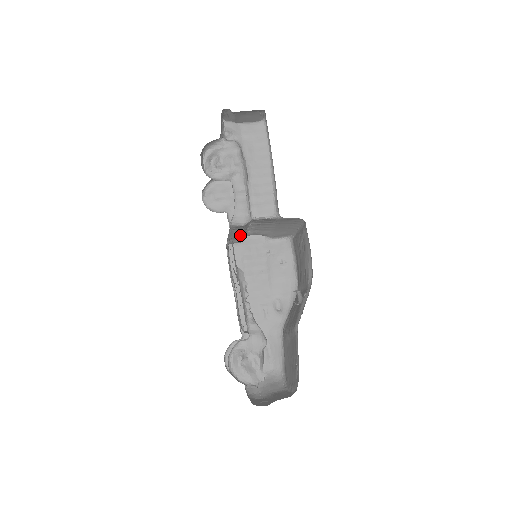
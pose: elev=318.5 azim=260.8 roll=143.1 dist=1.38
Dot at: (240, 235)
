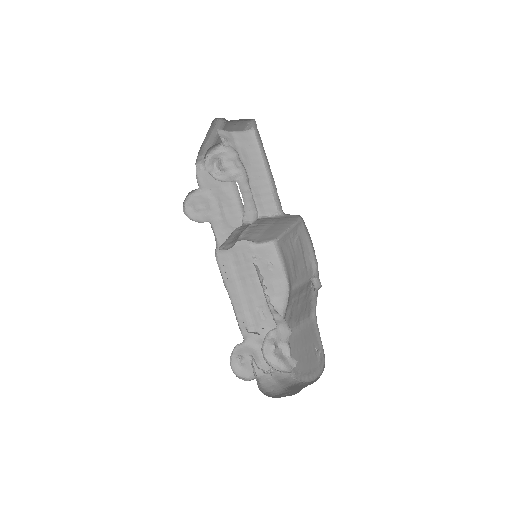
Dot at: (235, 239)
